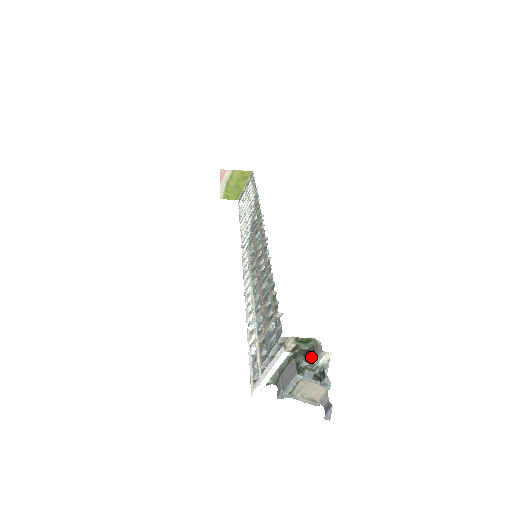
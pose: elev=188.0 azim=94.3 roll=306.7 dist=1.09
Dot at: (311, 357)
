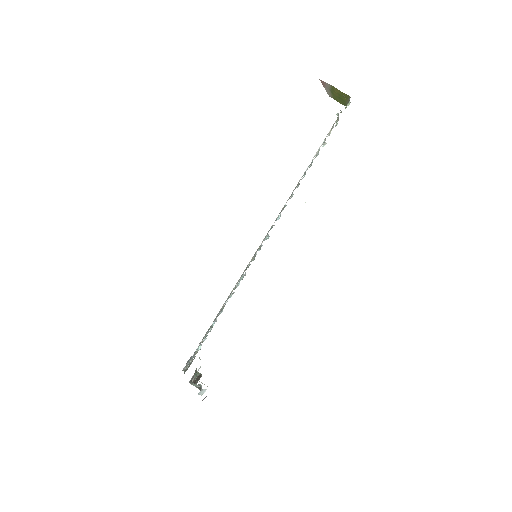
Dot at: (196, 382)
